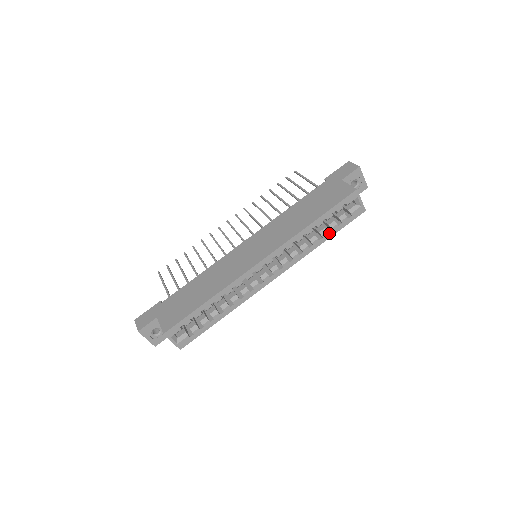
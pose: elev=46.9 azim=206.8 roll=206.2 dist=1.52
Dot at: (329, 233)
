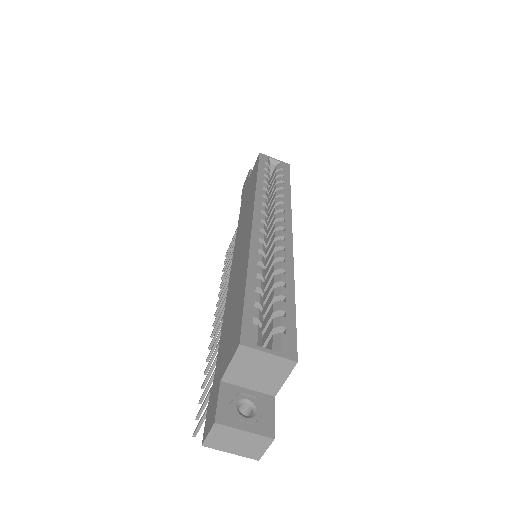
Dot at: (284, 184)
